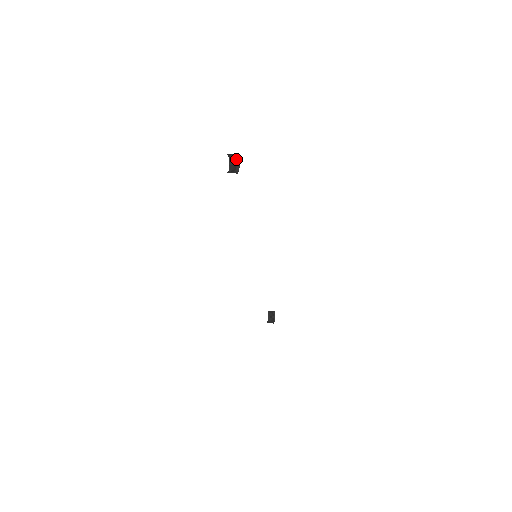
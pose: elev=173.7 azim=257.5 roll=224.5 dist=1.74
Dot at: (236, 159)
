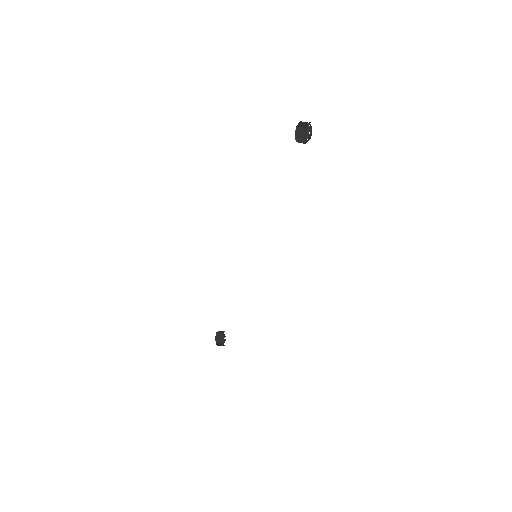
Dot at: (309, 129)
